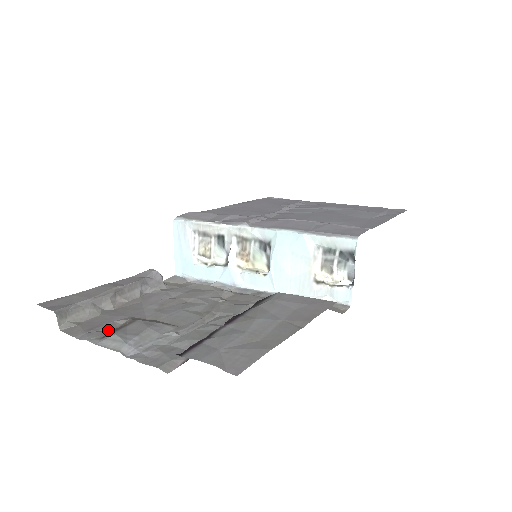
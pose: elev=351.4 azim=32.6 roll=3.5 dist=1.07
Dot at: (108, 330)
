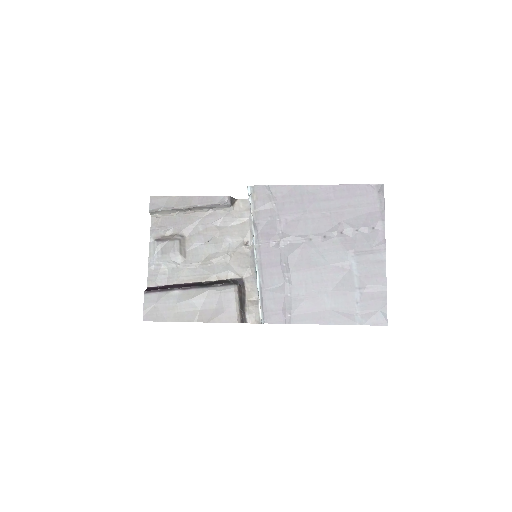
Dot at: (163, 234)
